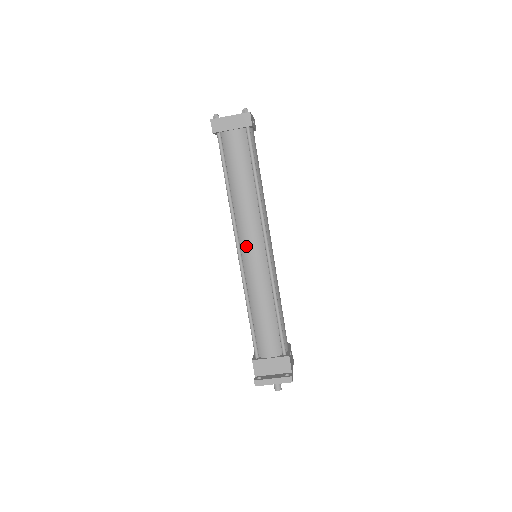
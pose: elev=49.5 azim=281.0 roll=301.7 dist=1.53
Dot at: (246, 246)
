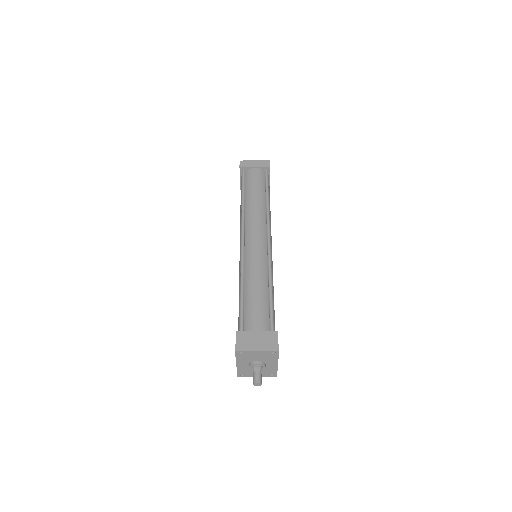
Dot at: (250, 236)
